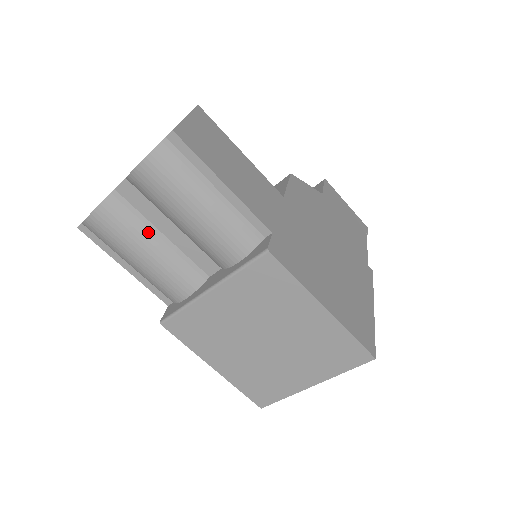
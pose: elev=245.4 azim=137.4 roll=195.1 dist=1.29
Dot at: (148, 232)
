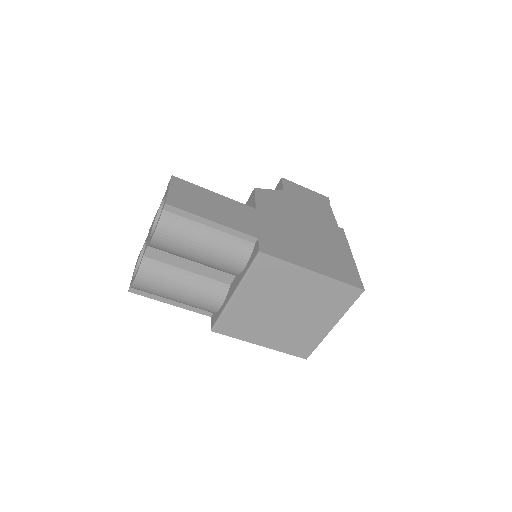
Dot at: (177, 274)
